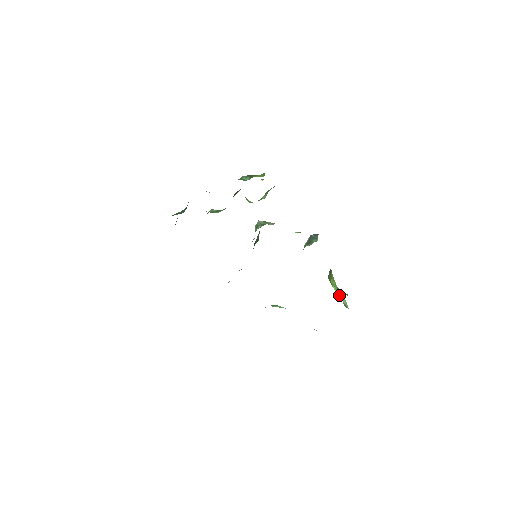
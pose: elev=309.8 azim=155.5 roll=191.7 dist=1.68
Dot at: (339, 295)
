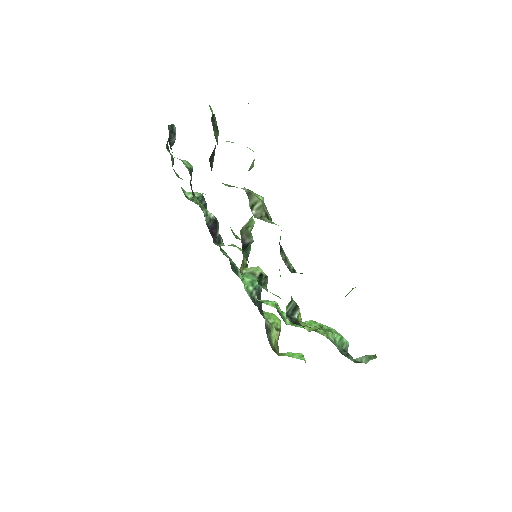
Dot at: occluded
